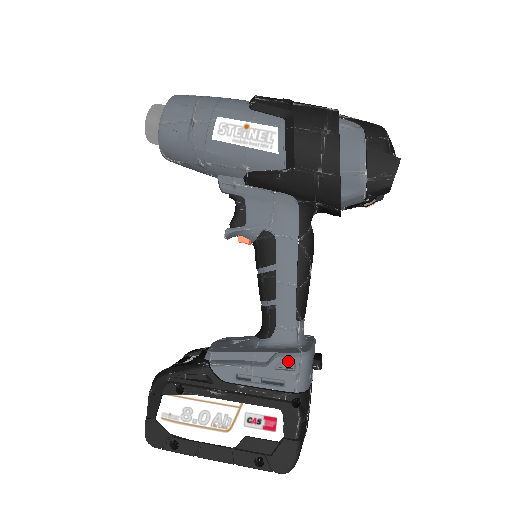
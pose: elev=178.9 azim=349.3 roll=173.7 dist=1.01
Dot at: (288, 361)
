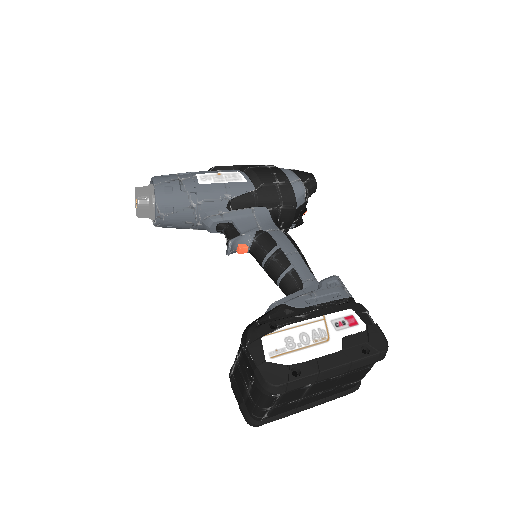
Dot at: (331, 280)
